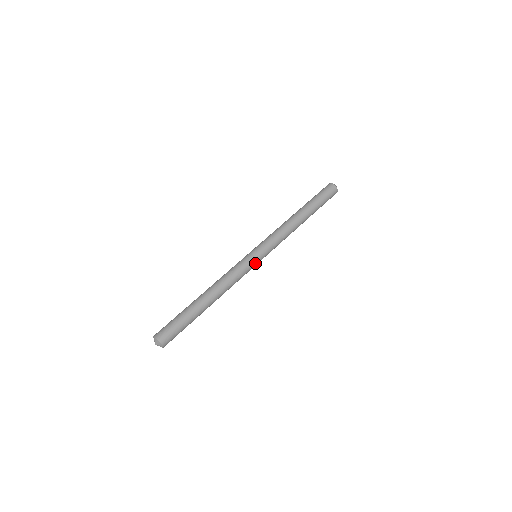
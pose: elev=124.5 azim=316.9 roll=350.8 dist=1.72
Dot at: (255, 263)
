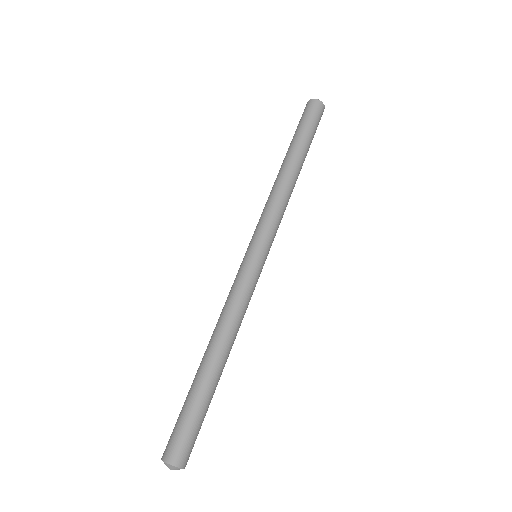
Dot at: (258, 266)
